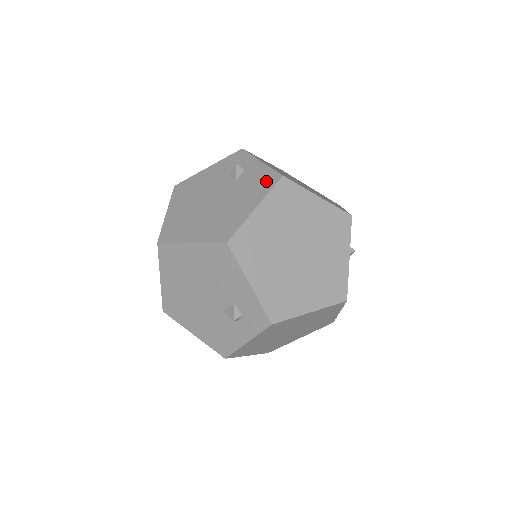
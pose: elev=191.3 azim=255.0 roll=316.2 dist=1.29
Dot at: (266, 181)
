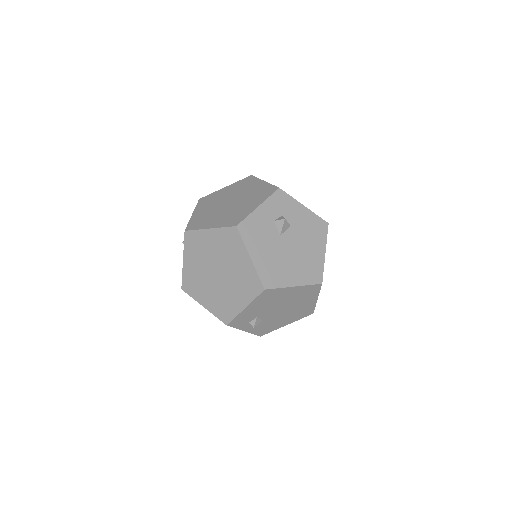
Dot at: occluded
